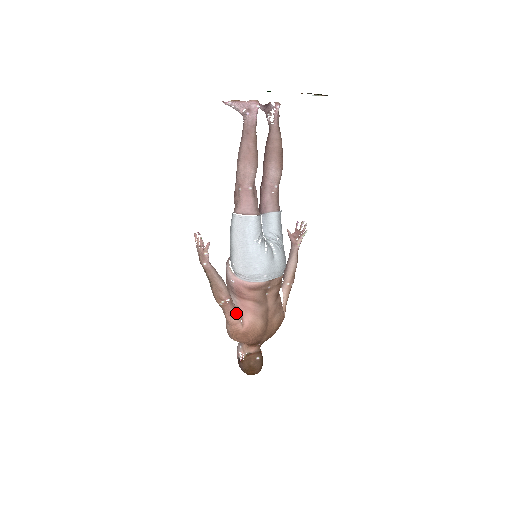
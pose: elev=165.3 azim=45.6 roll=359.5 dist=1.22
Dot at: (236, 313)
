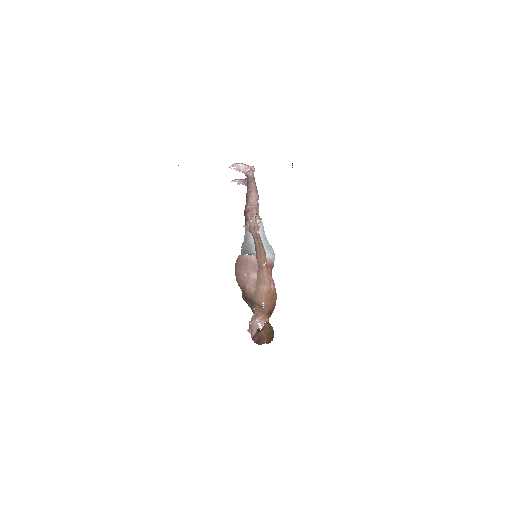
Dot at: occluded
